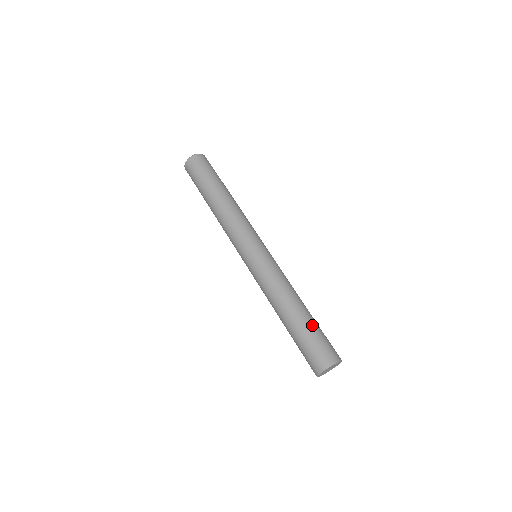
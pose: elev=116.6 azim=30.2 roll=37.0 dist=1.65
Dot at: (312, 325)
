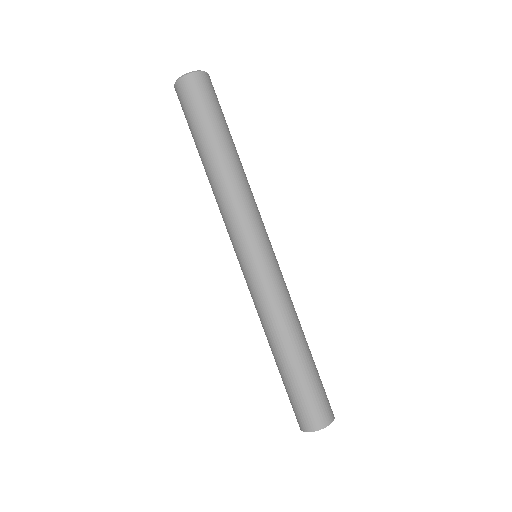
Dot at: occluded
